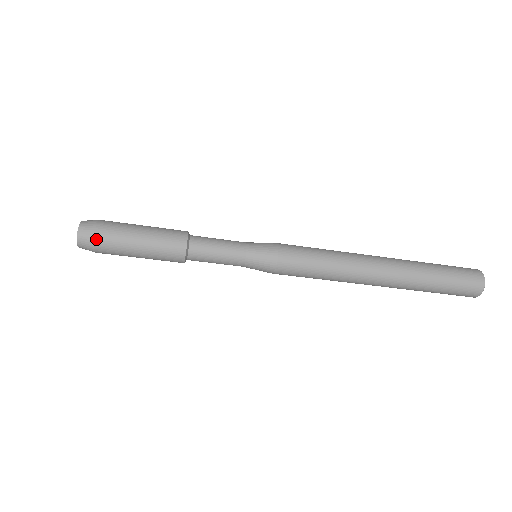
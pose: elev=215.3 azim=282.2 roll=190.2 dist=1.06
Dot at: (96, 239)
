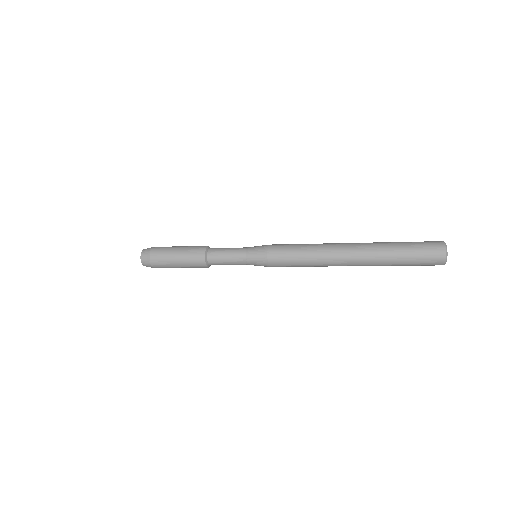
Dot at: (151, 255)
